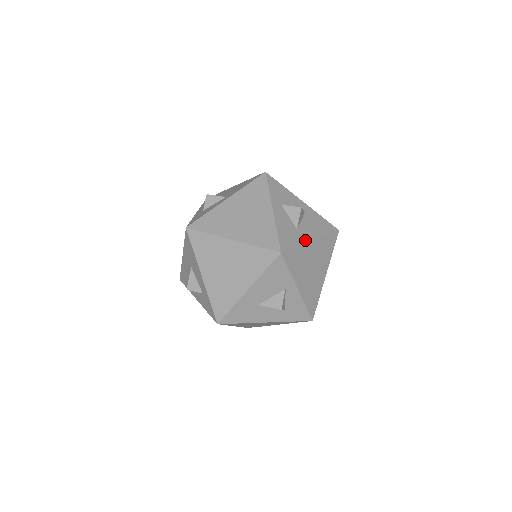
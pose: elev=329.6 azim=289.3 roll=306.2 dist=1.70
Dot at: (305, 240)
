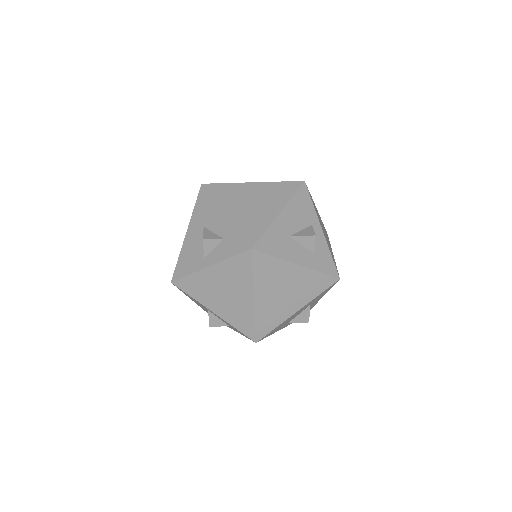
Dot at: occluded
